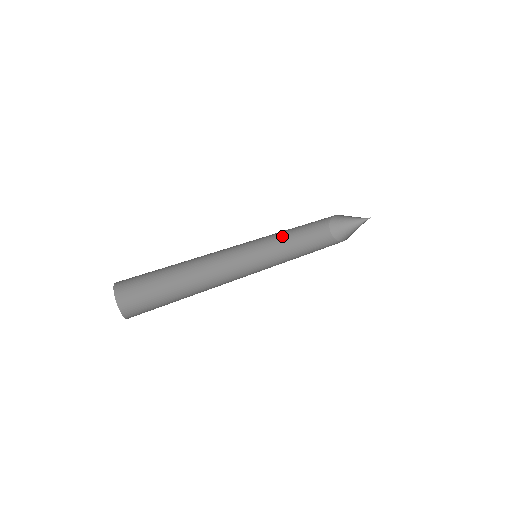
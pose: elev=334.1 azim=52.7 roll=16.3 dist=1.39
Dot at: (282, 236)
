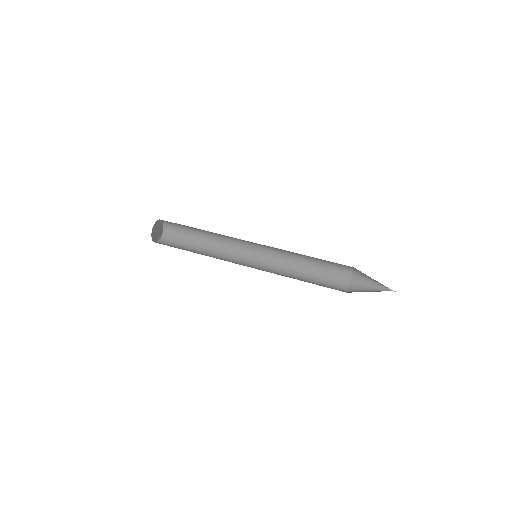
Dot at: occluded
